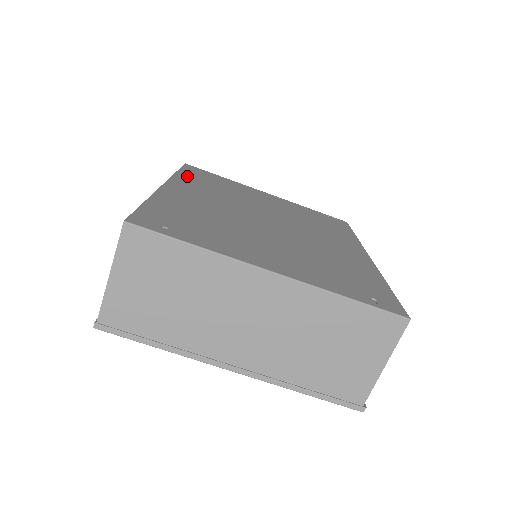
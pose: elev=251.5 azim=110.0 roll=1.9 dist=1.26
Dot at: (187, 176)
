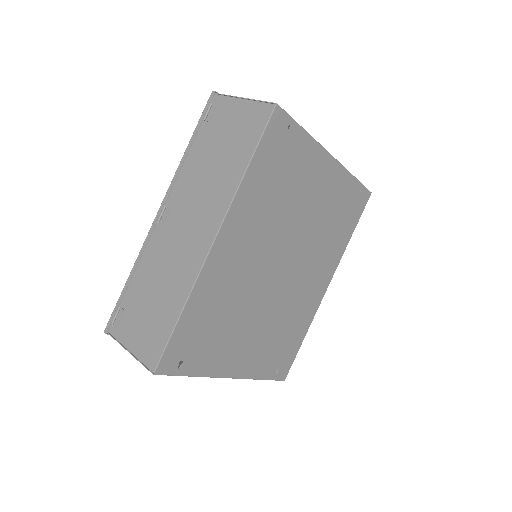
Dot at: (255, 178)
